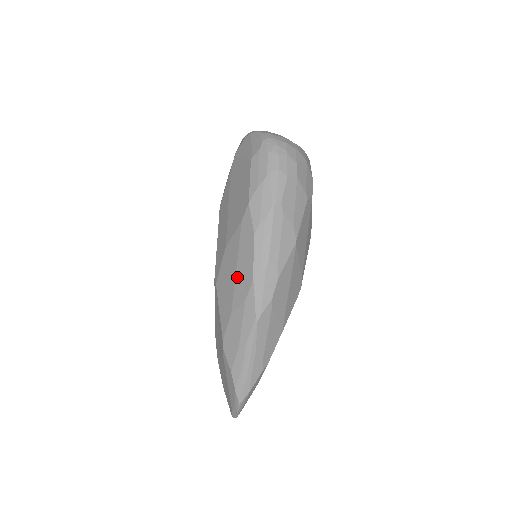
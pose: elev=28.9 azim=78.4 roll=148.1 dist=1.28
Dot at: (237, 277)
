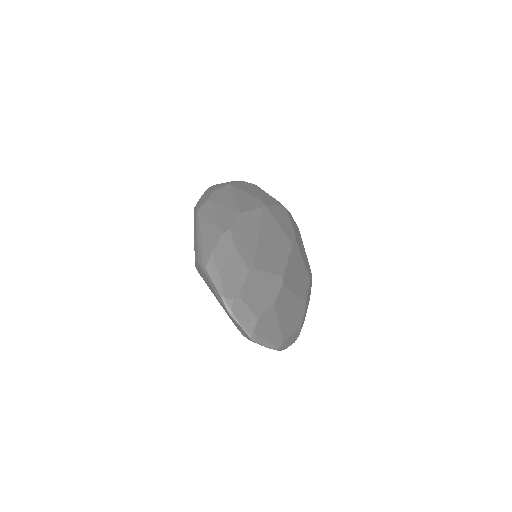
Dot at: occluded
